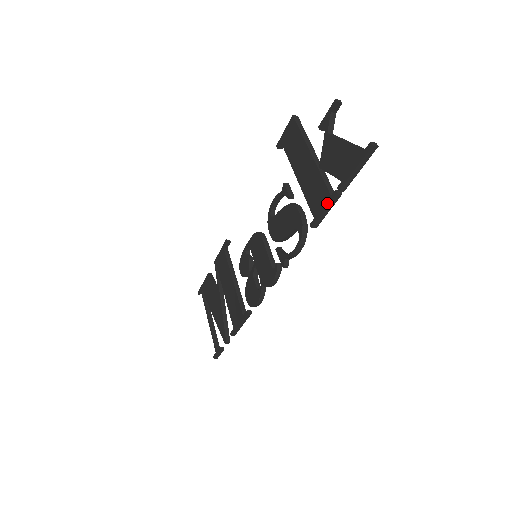
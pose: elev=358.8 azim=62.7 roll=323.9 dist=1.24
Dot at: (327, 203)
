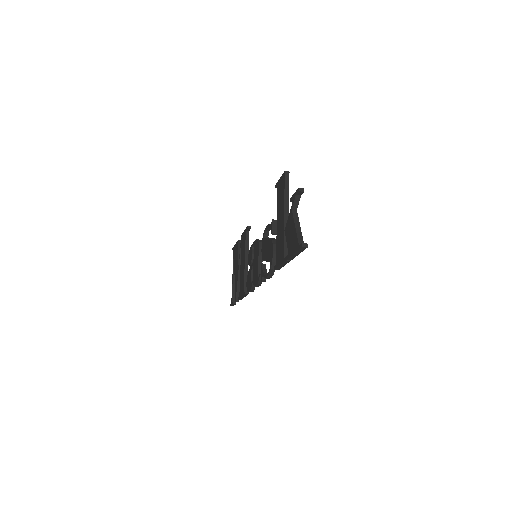
Dot at: (281, 261)
